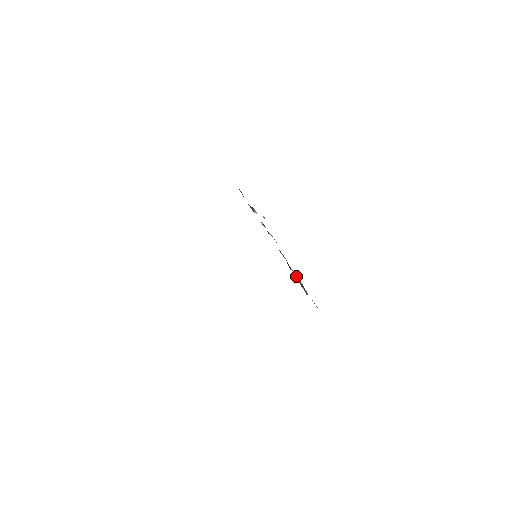
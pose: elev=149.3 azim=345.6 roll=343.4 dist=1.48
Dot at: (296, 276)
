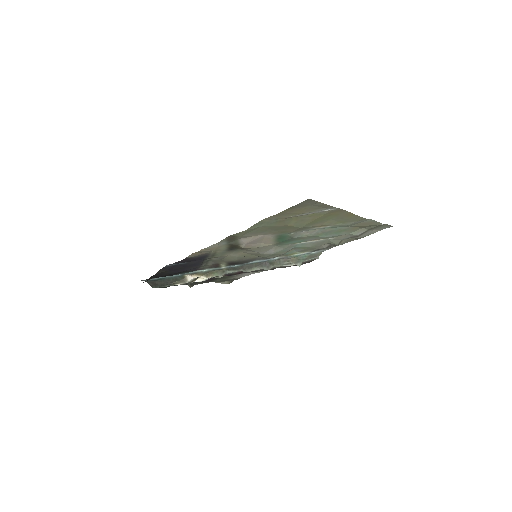
Dot at: (281, 264)
